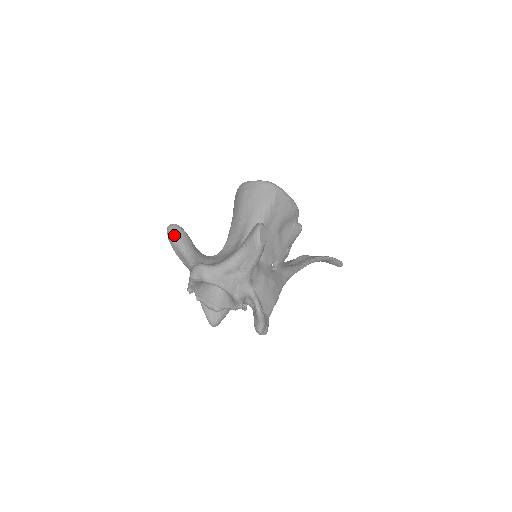
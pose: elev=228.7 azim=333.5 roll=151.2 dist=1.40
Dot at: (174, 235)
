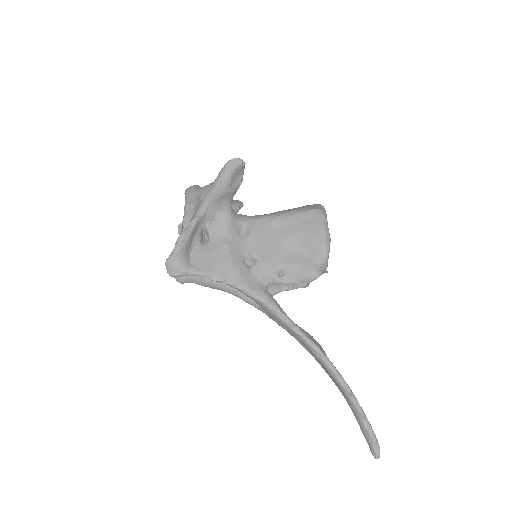
Dot at: occluded
